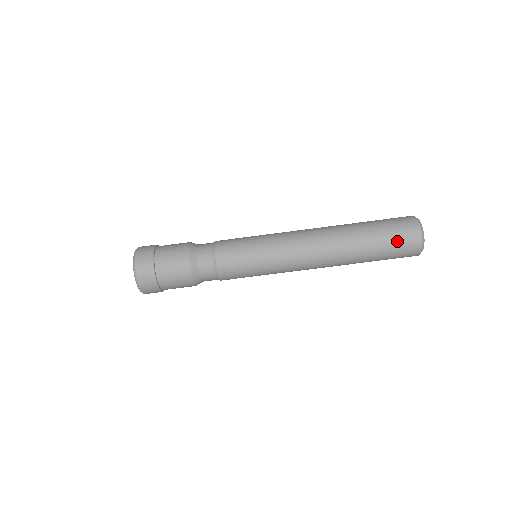
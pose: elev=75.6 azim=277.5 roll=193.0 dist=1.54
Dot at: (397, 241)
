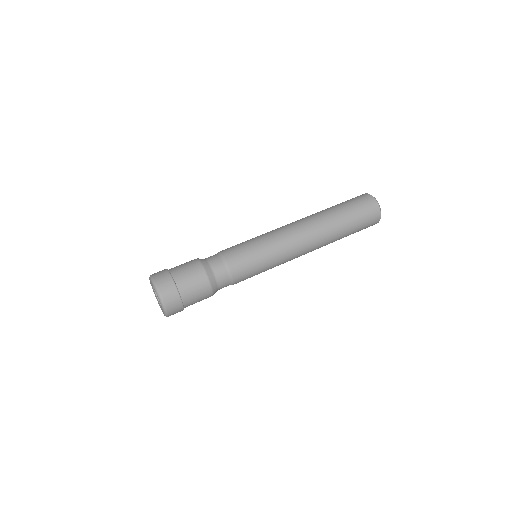
Dot at: occluded
